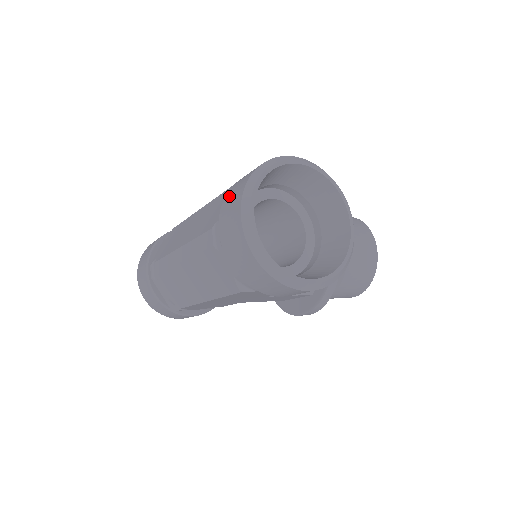
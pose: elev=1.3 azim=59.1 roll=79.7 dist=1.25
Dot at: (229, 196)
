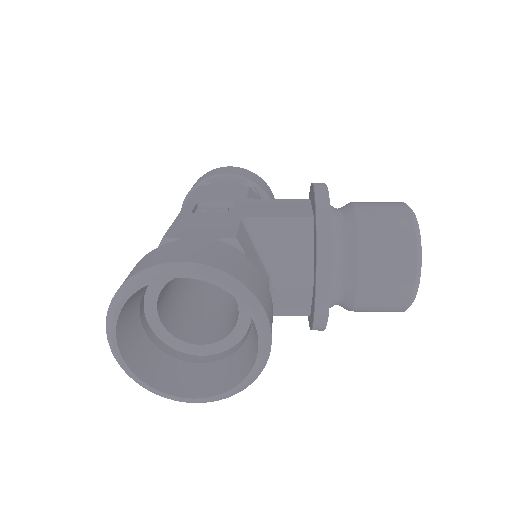
Dot at: occluded
